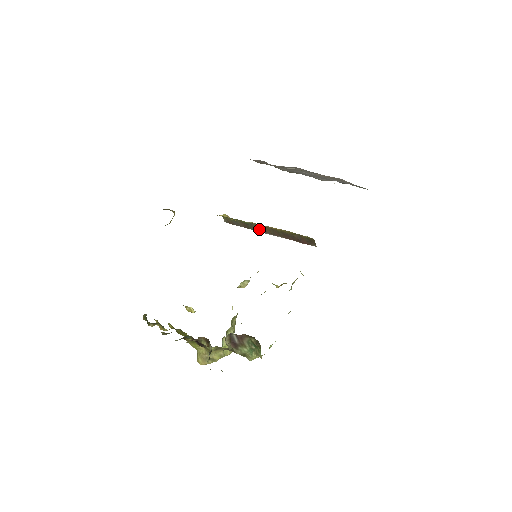
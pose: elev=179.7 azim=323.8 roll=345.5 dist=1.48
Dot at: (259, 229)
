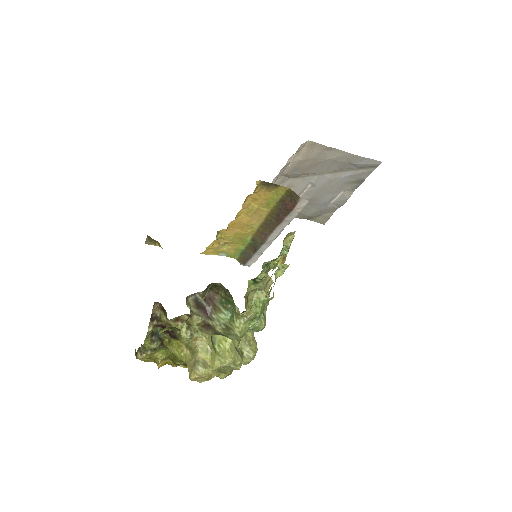
Dot at: (261, 239)
